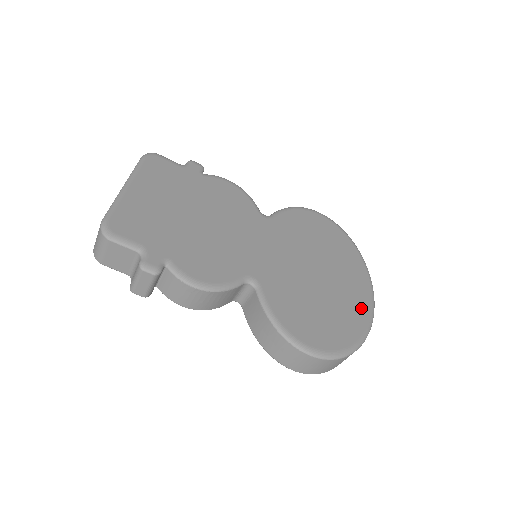
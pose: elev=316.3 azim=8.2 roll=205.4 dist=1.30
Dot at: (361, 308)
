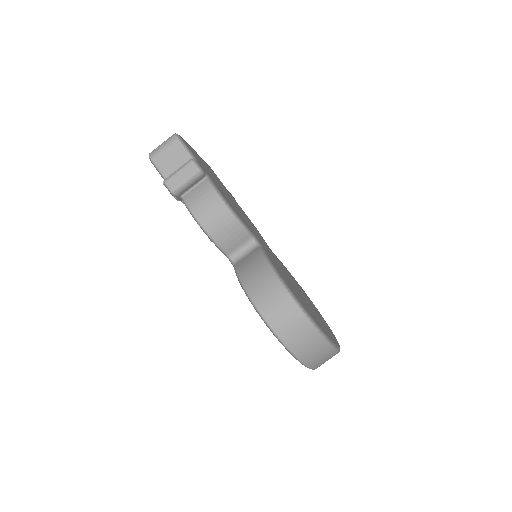
Dot at: (331, 336)
